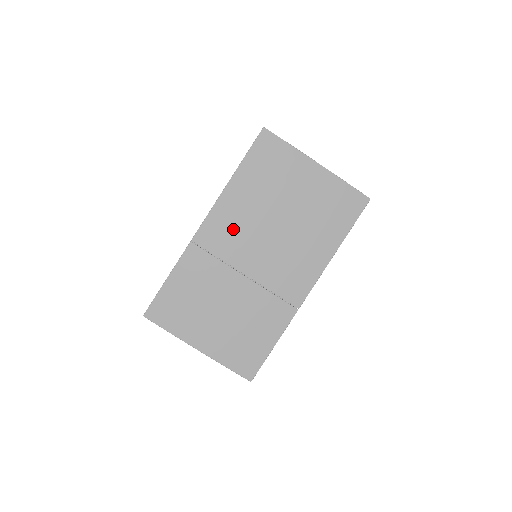
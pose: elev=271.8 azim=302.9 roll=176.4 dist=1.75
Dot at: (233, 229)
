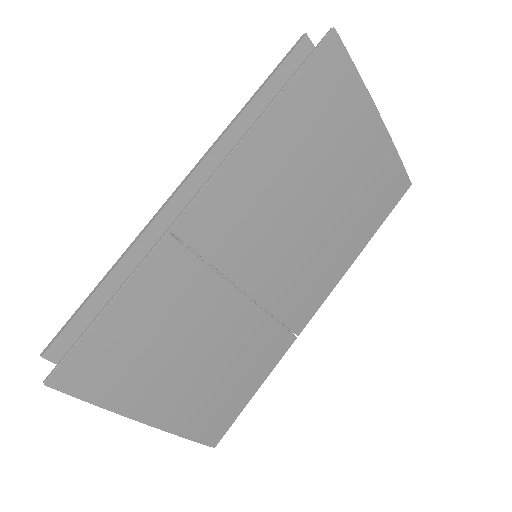
Dot at: (245, 214)
